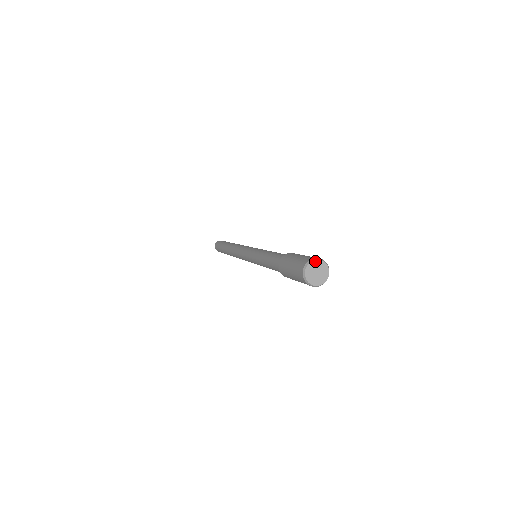
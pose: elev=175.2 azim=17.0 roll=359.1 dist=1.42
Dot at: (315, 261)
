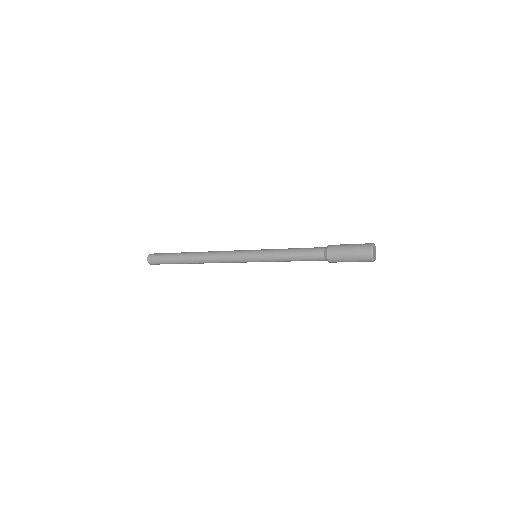
Dot at: (373, 247)
